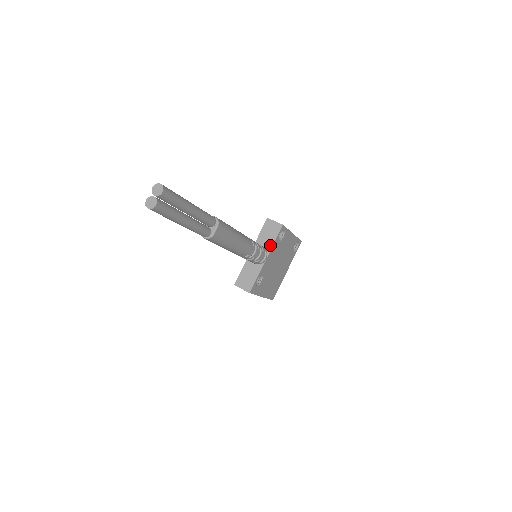
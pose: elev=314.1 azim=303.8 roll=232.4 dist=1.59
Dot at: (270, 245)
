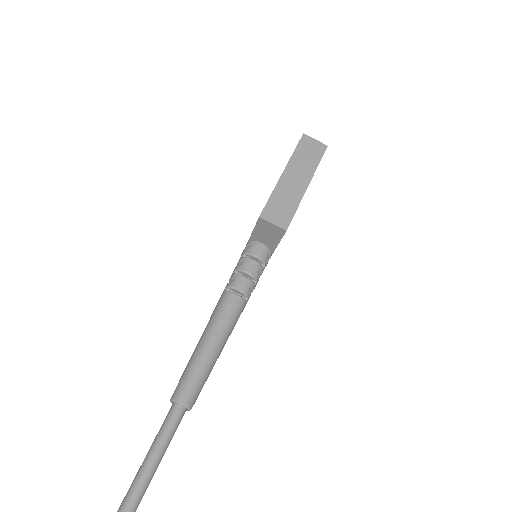
Dot at: (273, 245)
